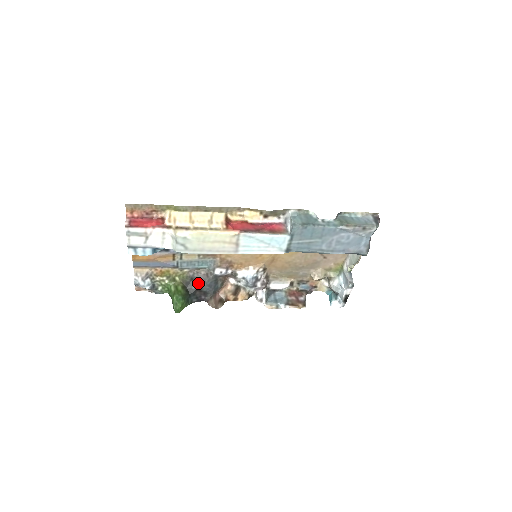
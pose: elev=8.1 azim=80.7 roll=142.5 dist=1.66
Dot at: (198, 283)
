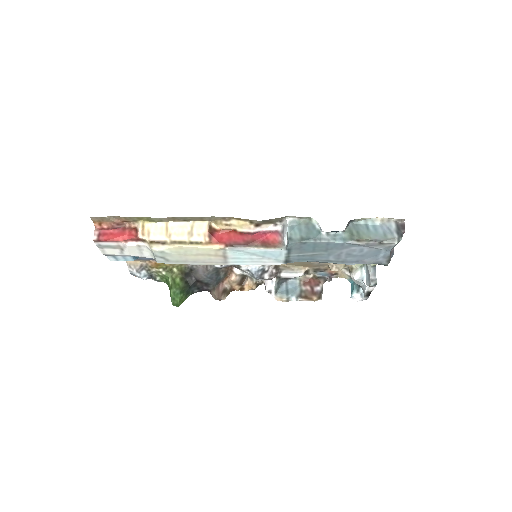
Dot at: (198, 275)
